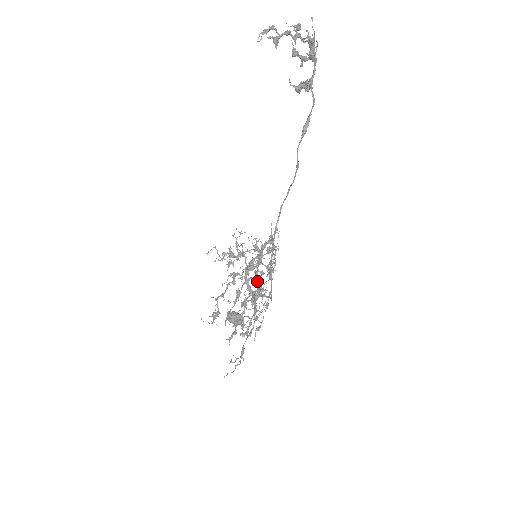
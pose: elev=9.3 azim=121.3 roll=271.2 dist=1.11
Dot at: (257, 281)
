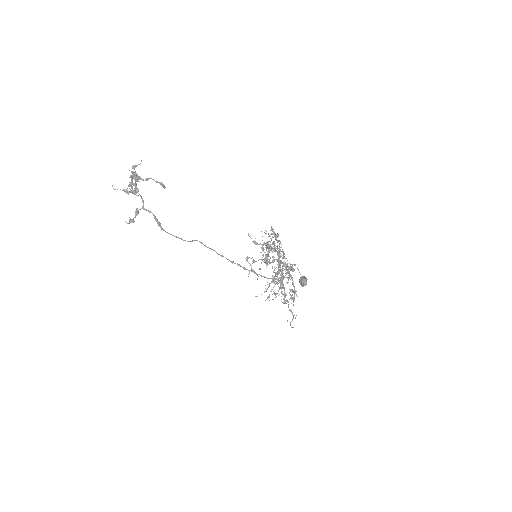
Dot at: (278, 264)
